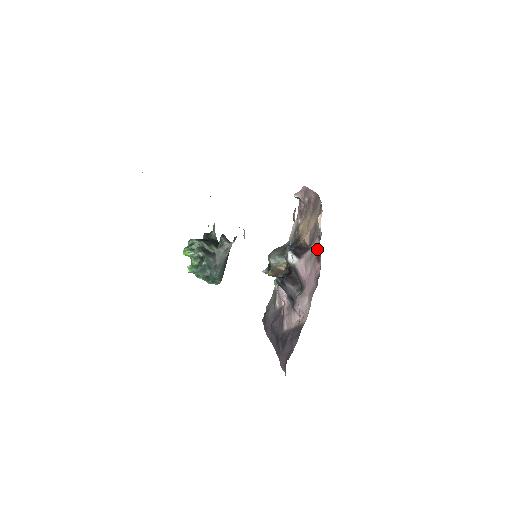
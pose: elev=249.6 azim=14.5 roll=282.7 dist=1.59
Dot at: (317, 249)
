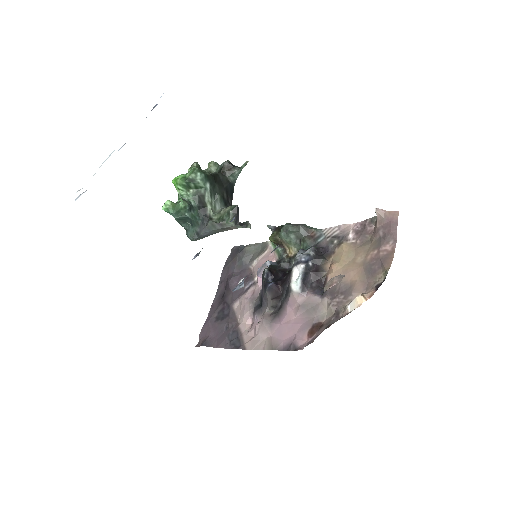
Dot at: (324, 315)
